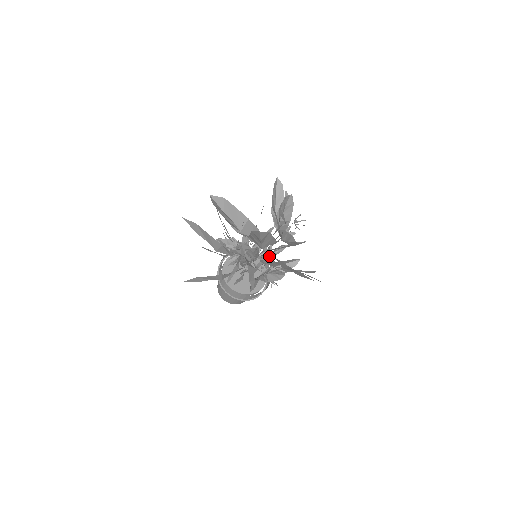
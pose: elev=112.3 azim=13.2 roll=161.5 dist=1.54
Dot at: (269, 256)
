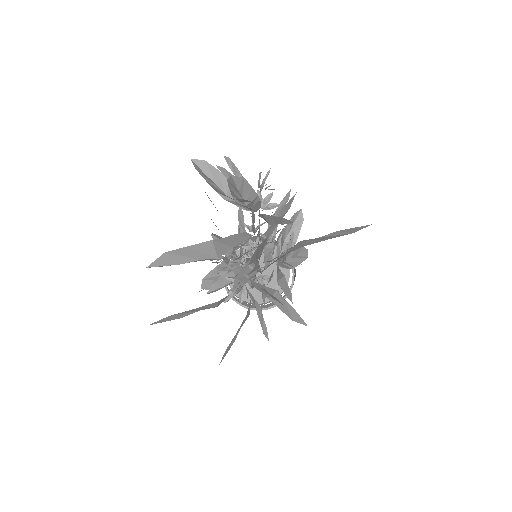
Dot at: (269, 243)
